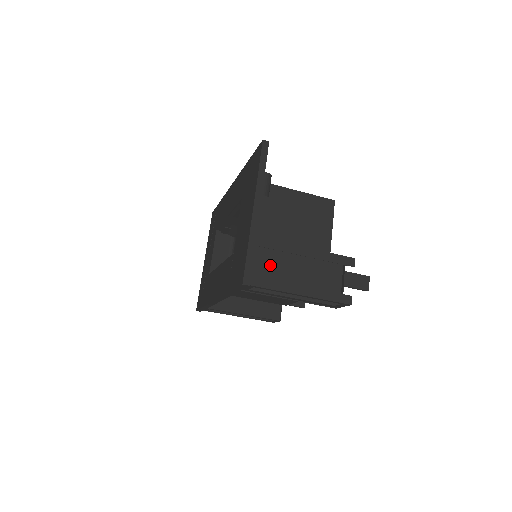
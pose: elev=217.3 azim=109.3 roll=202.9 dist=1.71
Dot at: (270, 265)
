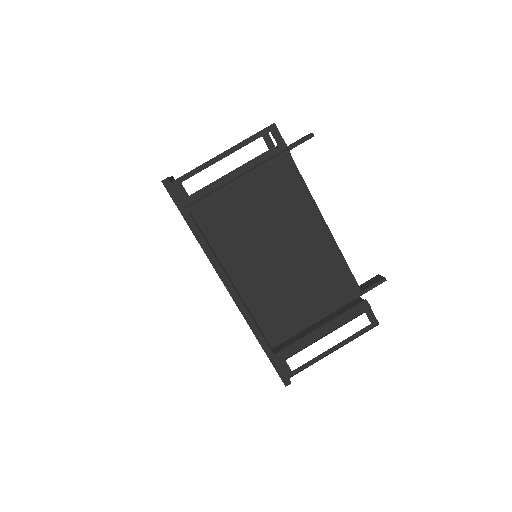
Dot at: occluded
